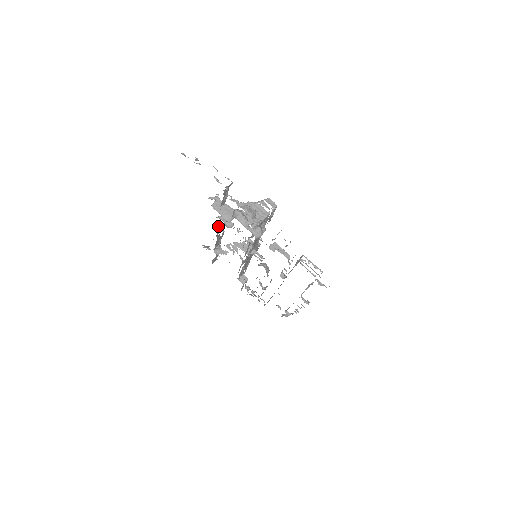
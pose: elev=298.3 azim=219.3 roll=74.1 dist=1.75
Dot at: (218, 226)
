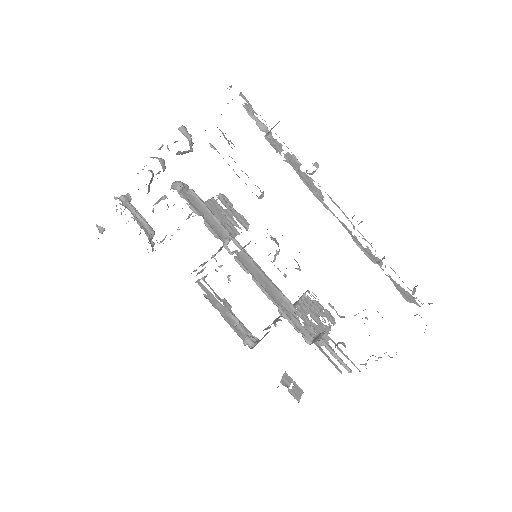
Dot at: occluded
